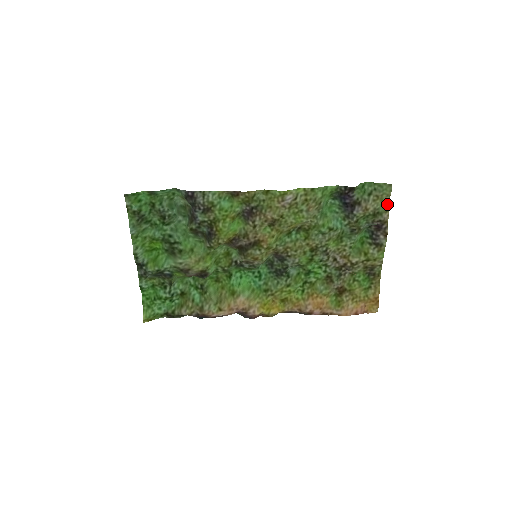
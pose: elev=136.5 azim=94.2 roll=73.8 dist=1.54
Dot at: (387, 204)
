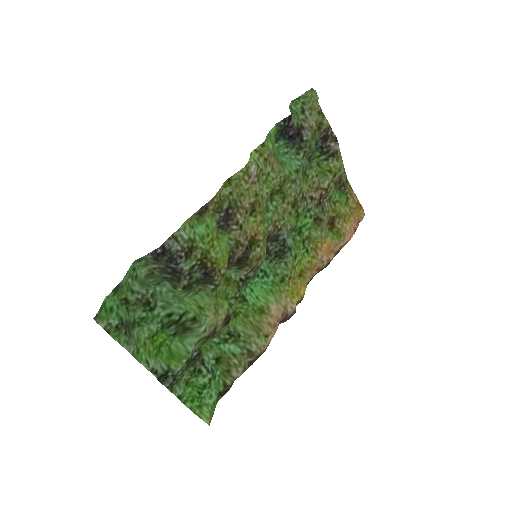
Dot at: (320, 110)
